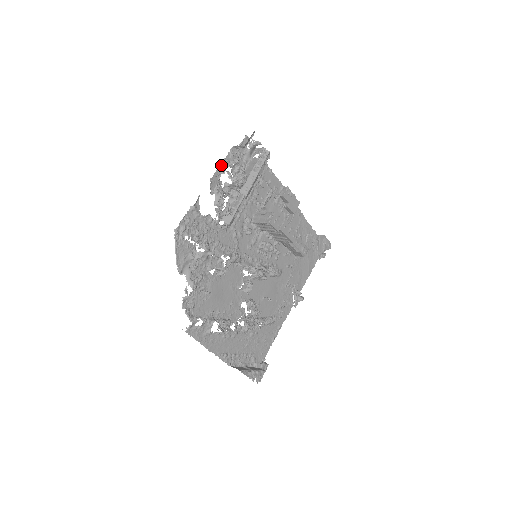
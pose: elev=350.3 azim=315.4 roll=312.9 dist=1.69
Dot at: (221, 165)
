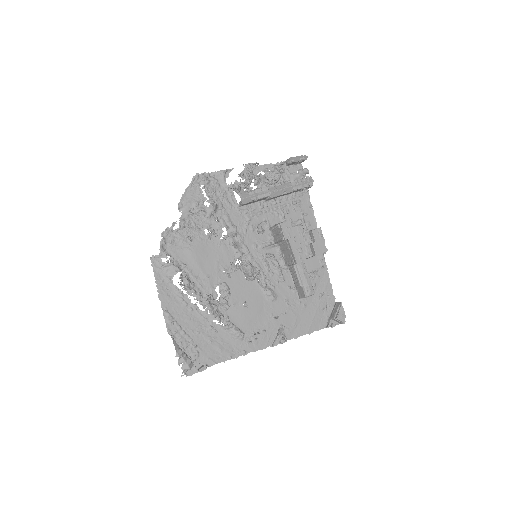
Dot at: (266, 166)
